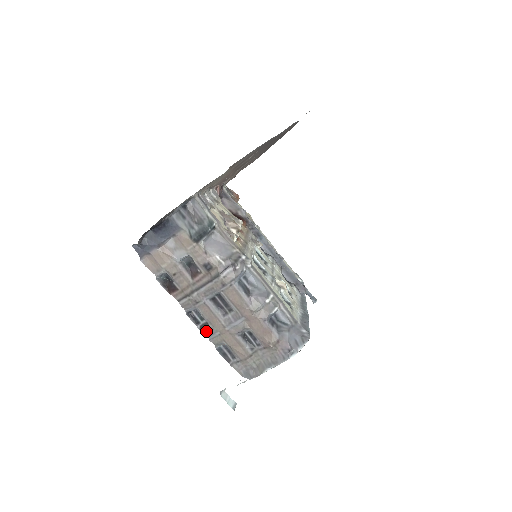
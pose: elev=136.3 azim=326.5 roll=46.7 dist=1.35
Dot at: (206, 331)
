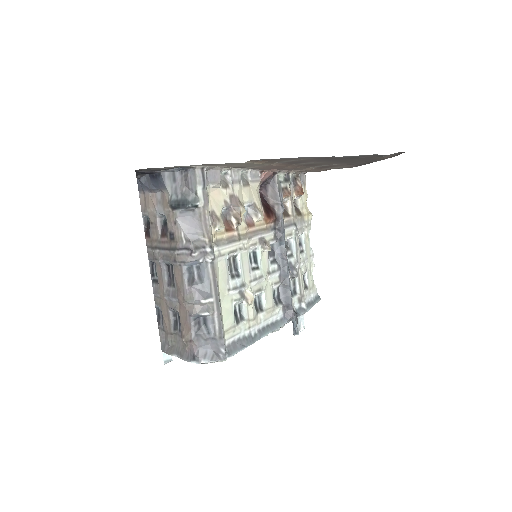
Dot at: (154, 287)
